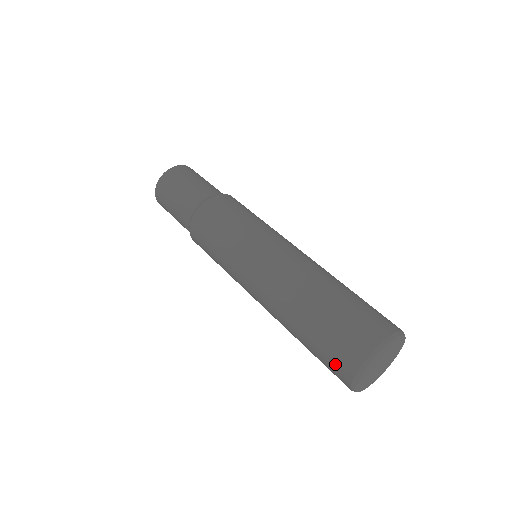
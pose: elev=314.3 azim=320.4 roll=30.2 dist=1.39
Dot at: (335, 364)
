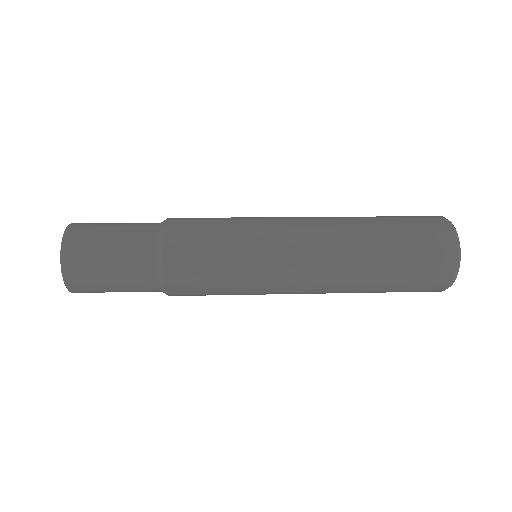
Dot at: (432, 232)
